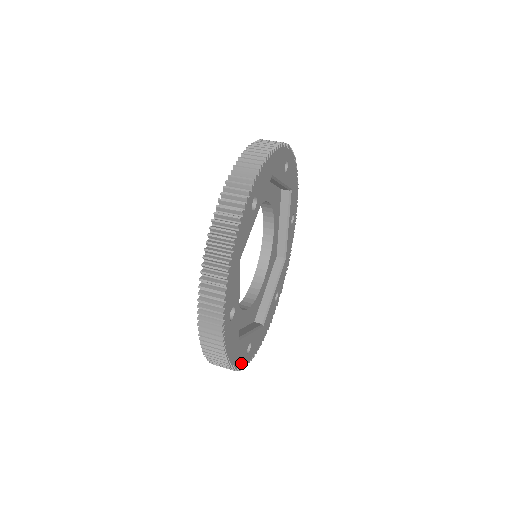
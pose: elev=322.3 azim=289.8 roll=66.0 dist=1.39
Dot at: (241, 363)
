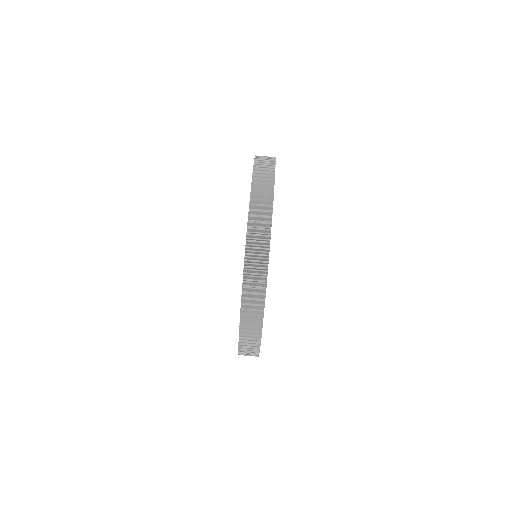
Dot at: occluded
